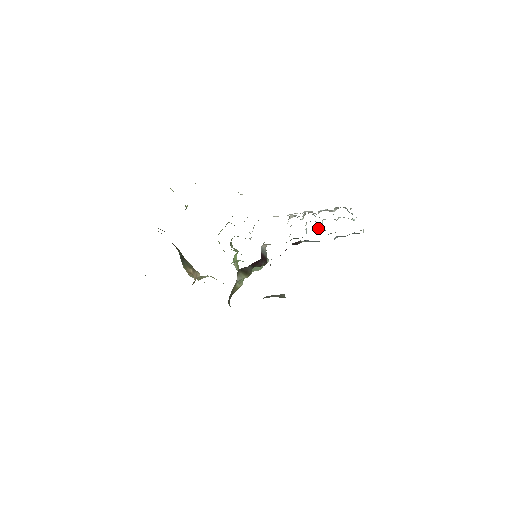
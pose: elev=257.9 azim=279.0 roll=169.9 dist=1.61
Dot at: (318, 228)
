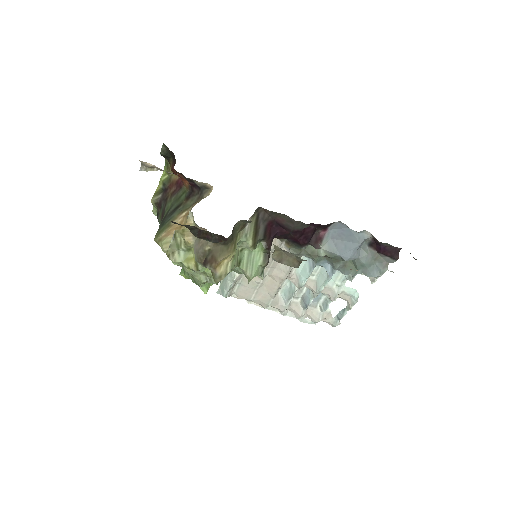
Dot at: (328, 267)
